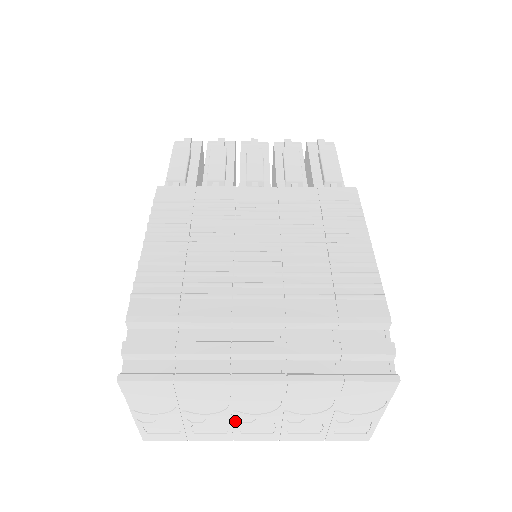
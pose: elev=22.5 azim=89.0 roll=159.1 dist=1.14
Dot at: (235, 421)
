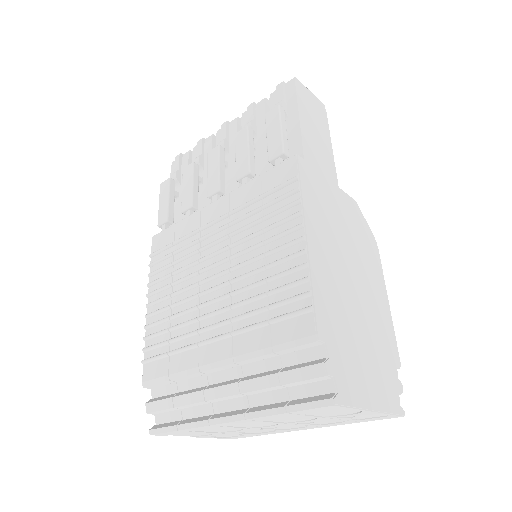
Dot at: (264, 429)
